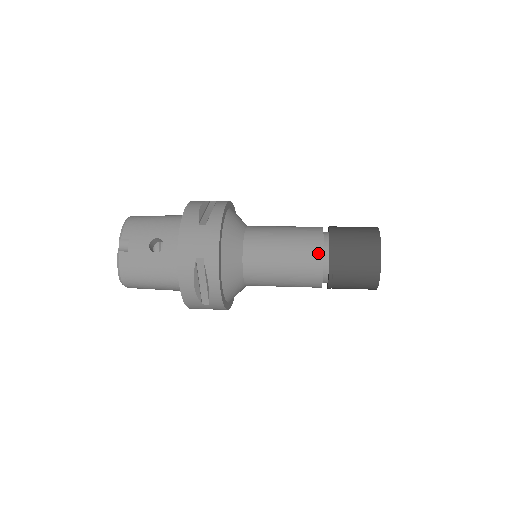
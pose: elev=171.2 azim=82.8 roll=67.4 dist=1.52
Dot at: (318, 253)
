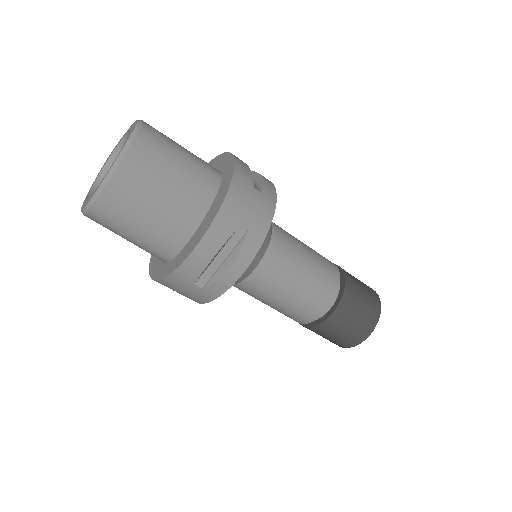
Dot at: occluded
